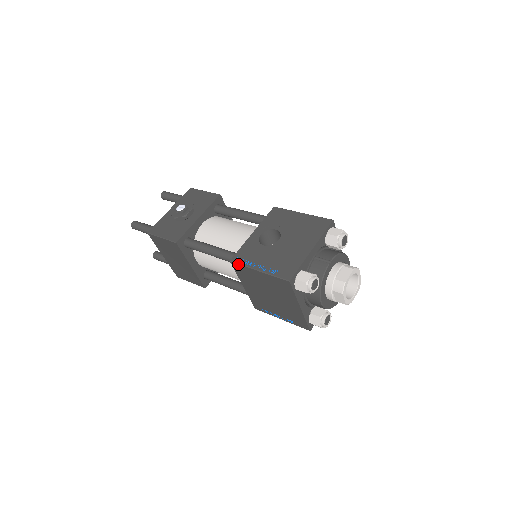
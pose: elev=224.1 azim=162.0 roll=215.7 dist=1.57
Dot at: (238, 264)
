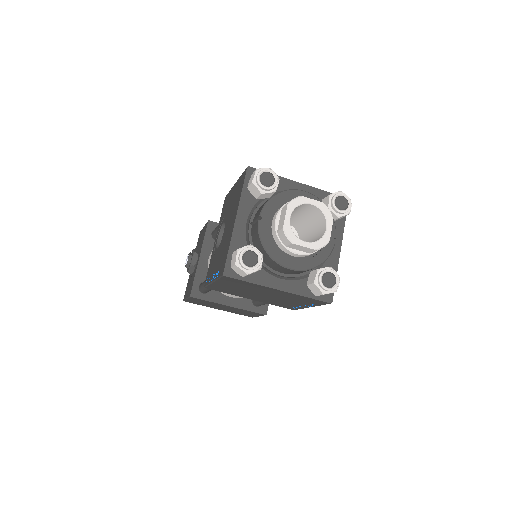
Dot at: (207, 286)
